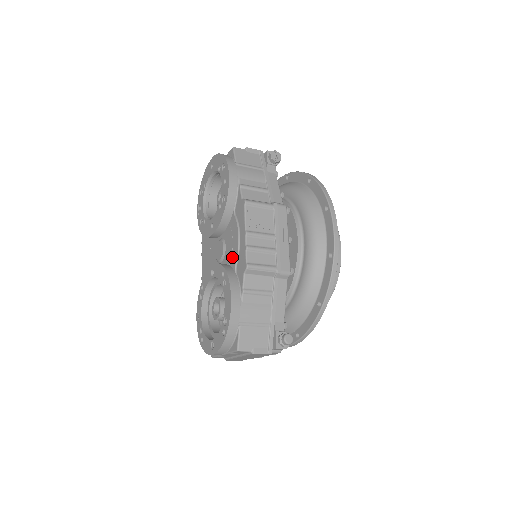
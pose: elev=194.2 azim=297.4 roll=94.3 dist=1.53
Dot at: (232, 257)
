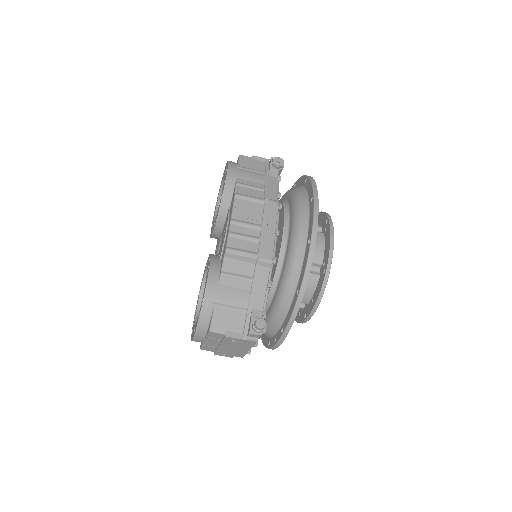
Dot at: (221, 247)
